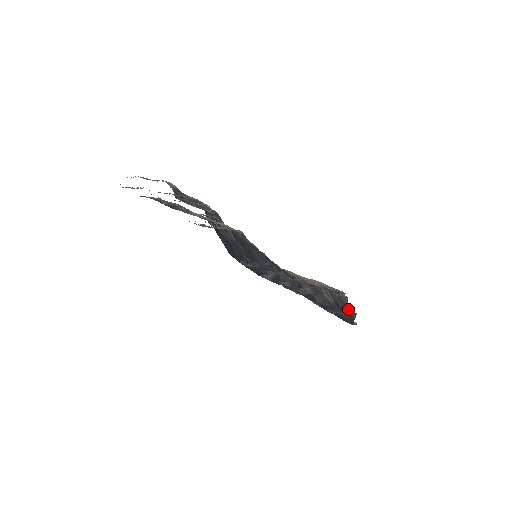
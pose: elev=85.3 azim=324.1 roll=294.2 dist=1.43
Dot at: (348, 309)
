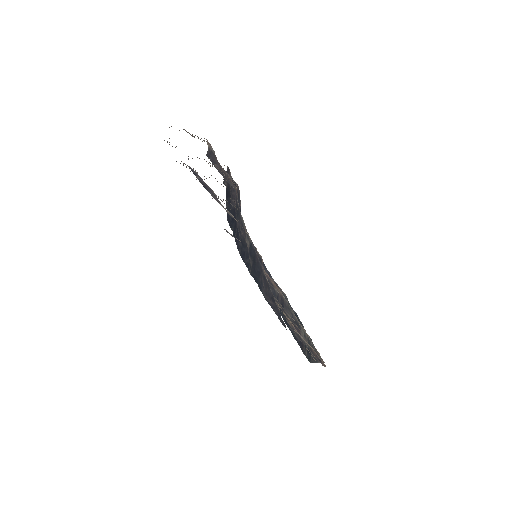
Dot at: occluded
